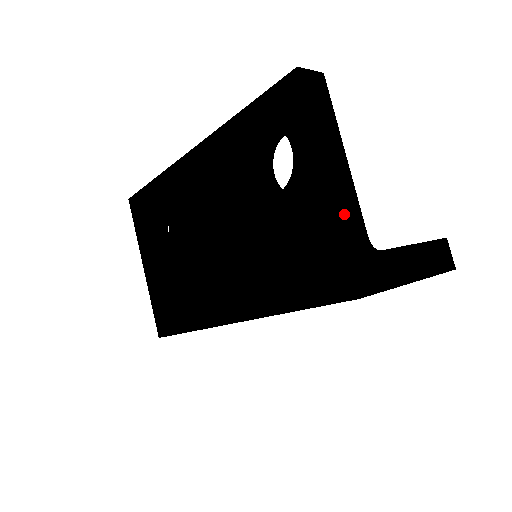
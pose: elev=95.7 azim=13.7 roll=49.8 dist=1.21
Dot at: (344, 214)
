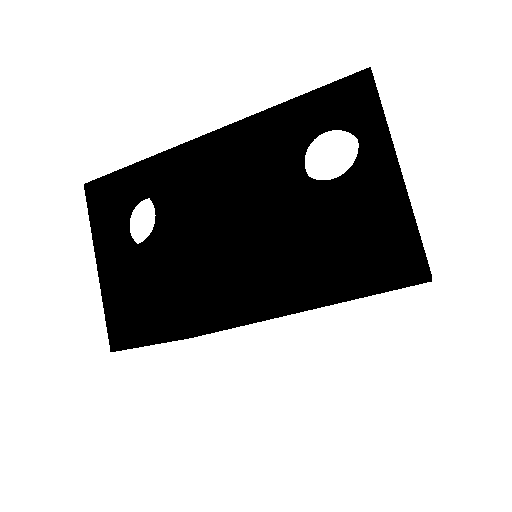
Dot at: occluded
